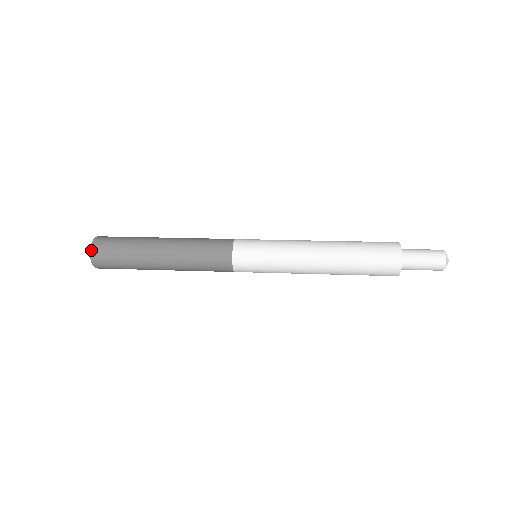
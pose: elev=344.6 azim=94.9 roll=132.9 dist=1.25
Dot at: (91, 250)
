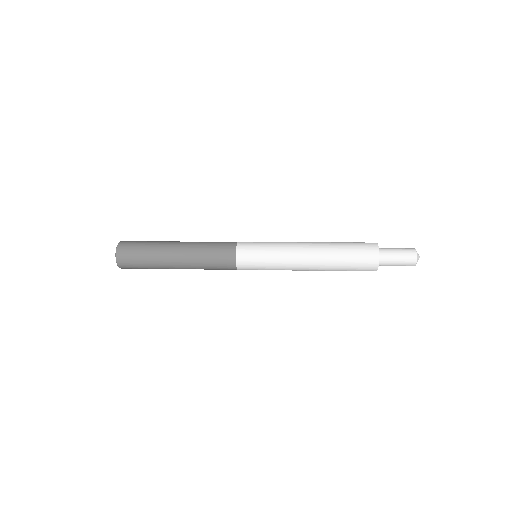
Dot at: (119, 242)
